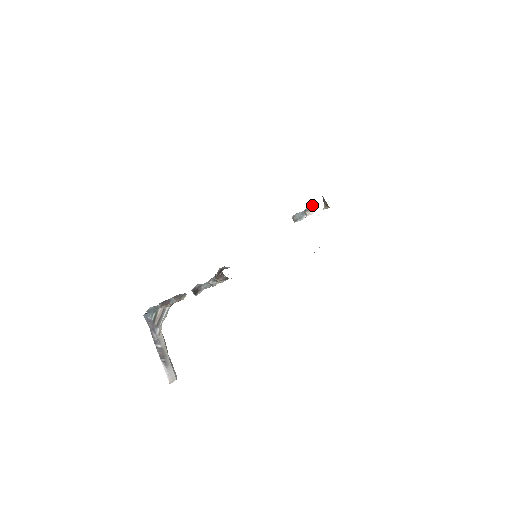
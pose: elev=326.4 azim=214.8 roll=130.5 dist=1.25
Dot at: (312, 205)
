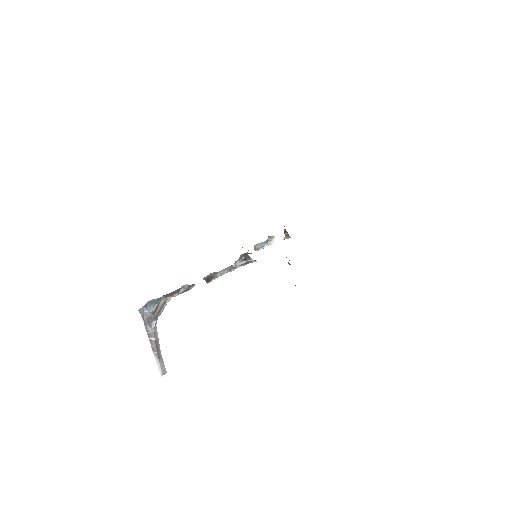
Dot at: (273, 236)
